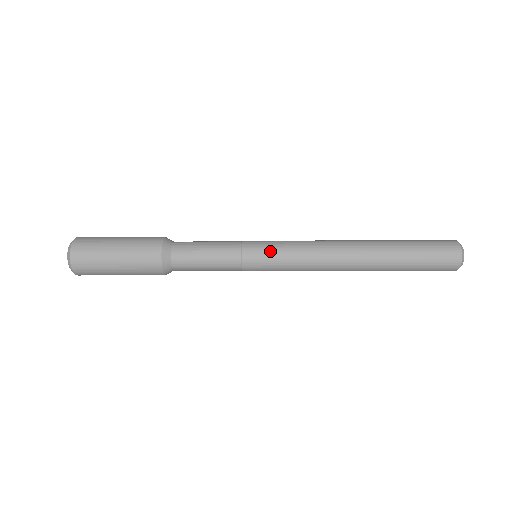
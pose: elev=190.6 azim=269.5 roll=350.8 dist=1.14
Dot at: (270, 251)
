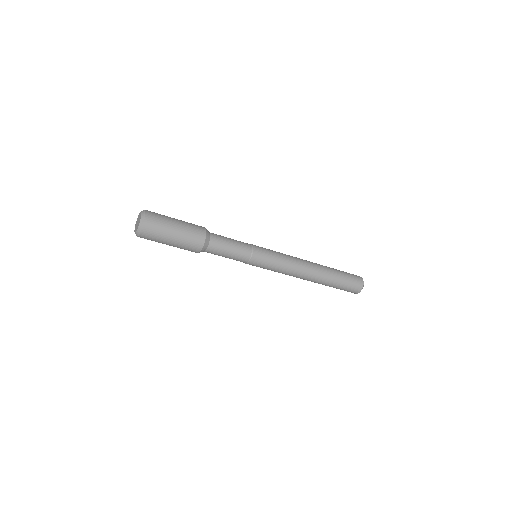
Dot at: (268, 261)
